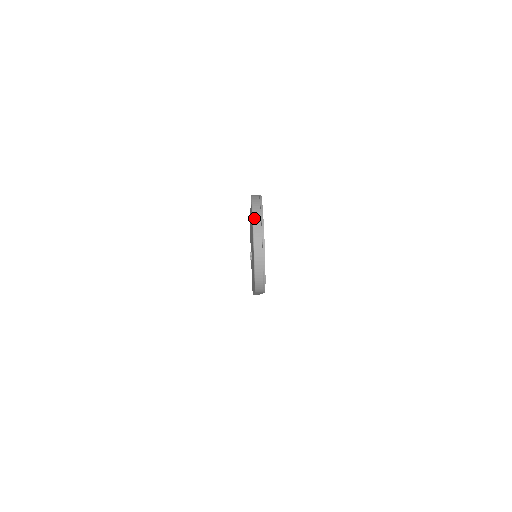
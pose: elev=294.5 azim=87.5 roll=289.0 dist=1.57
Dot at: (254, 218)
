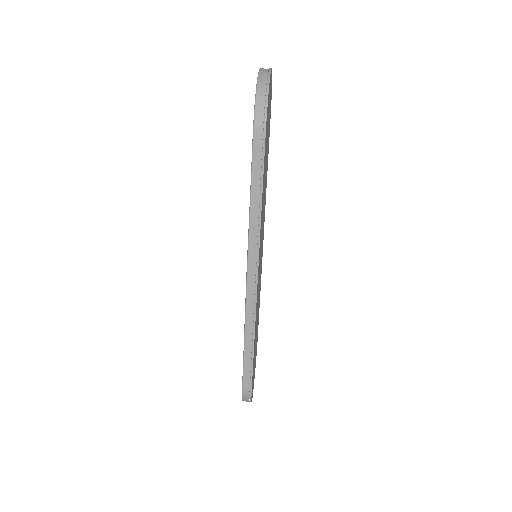
Dot at: occluded
